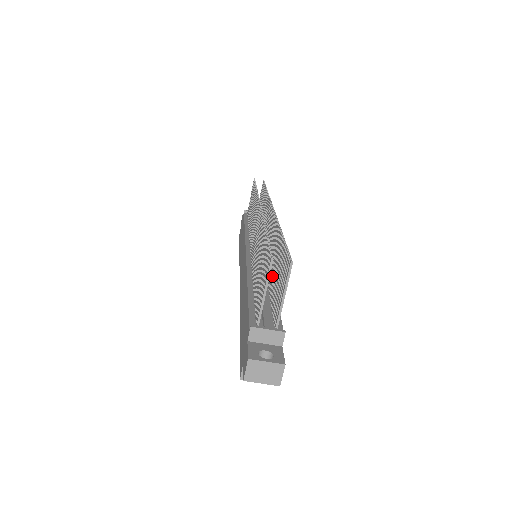
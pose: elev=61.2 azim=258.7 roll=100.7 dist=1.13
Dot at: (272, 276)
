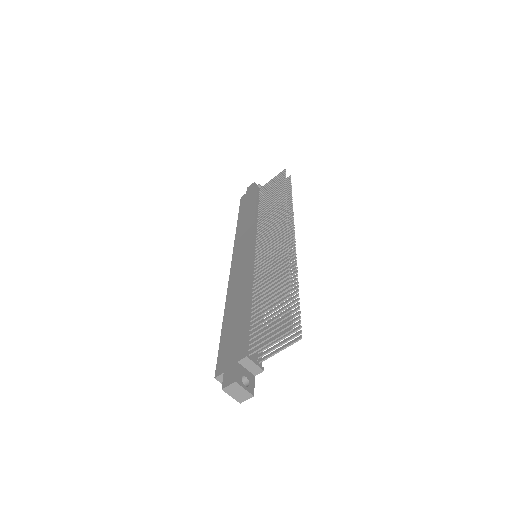
Dot at: occluded
